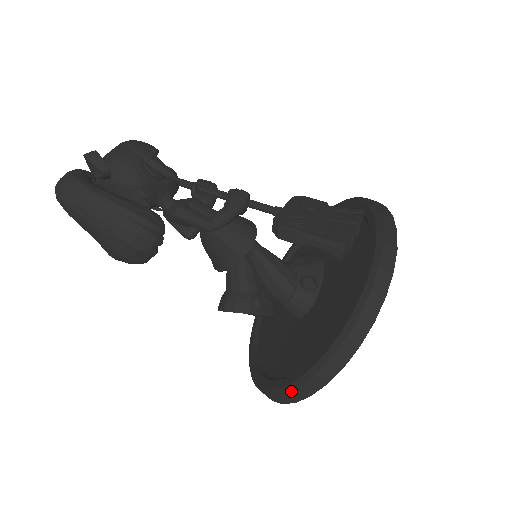
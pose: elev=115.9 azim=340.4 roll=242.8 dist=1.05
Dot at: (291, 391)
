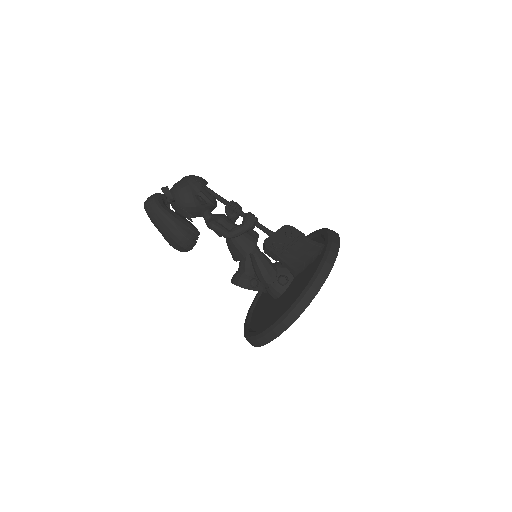
Dot at: (253, 340)
